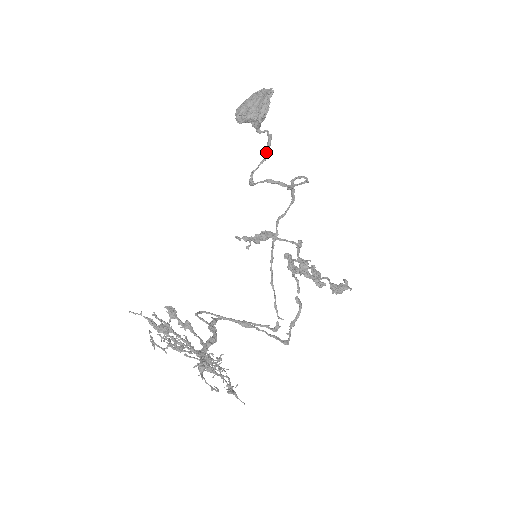
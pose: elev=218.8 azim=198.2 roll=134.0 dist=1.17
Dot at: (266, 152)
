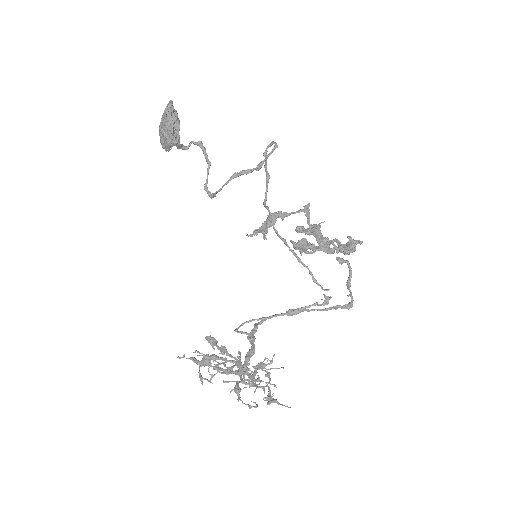
Dot at: (206, 159)
